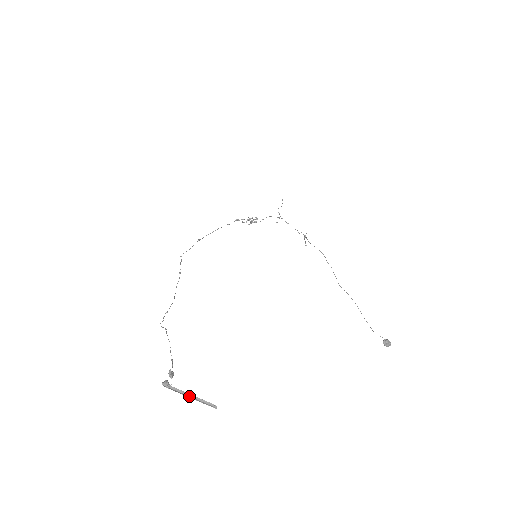
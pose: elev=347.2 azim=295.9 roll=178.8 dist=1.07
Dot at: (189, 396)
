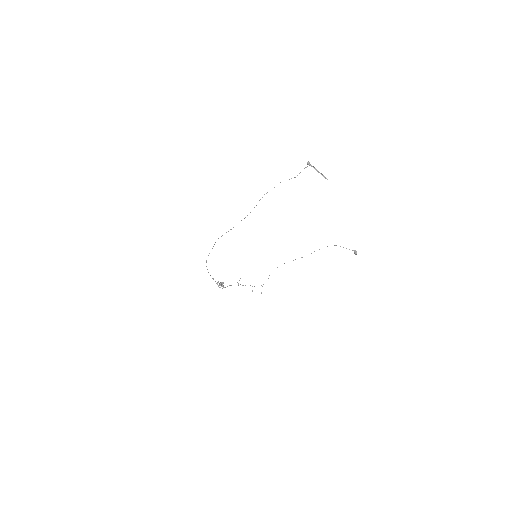
Dot at: (317, 171)
